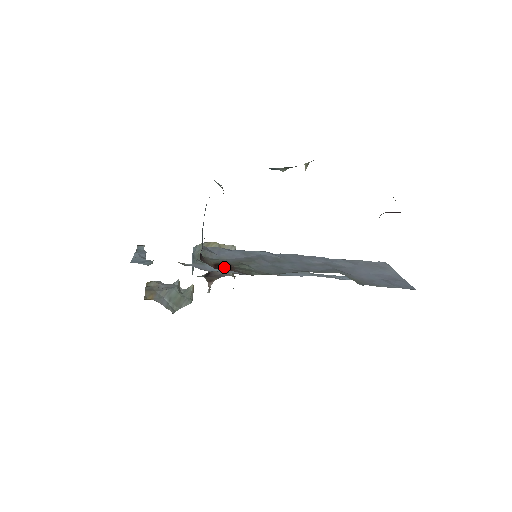
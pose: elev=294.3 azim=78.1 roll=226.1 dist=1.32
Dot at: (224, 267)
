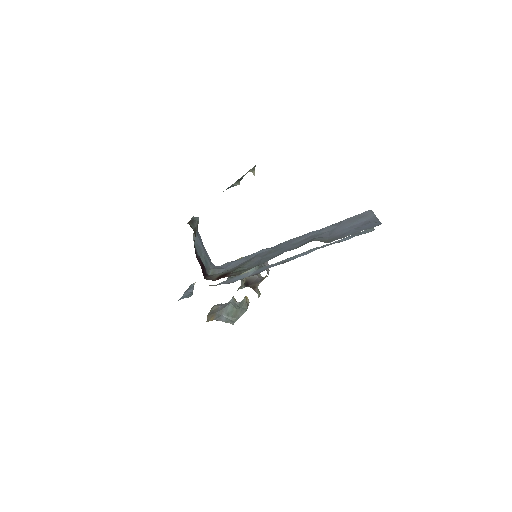
Dot at: occluded
